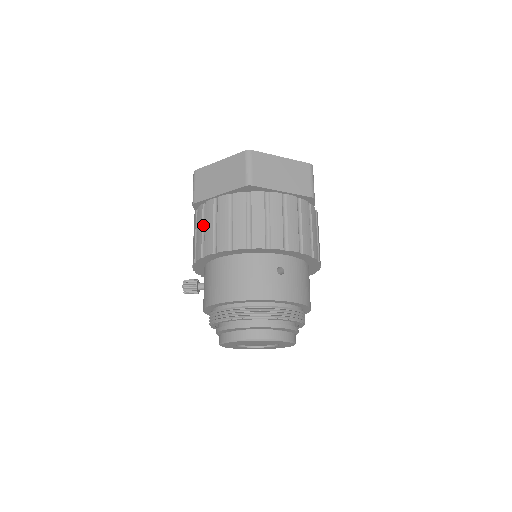
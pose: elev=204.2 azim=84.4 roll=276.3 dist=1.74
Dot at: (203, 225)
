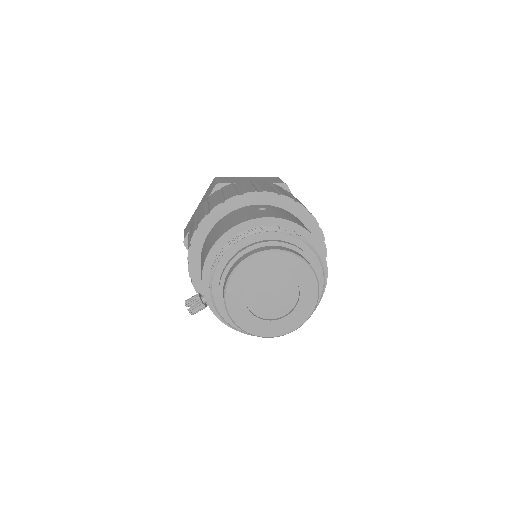
Dot at: occluded
